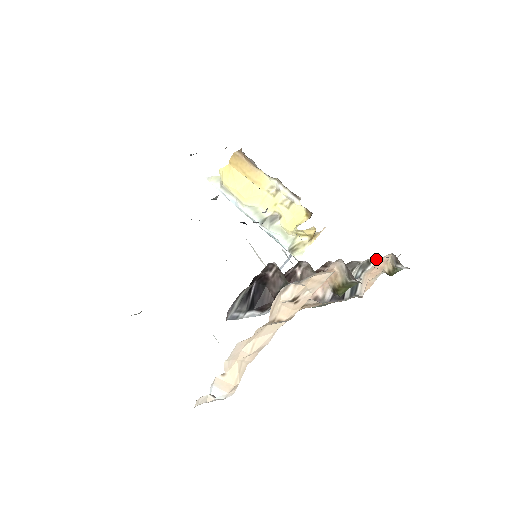
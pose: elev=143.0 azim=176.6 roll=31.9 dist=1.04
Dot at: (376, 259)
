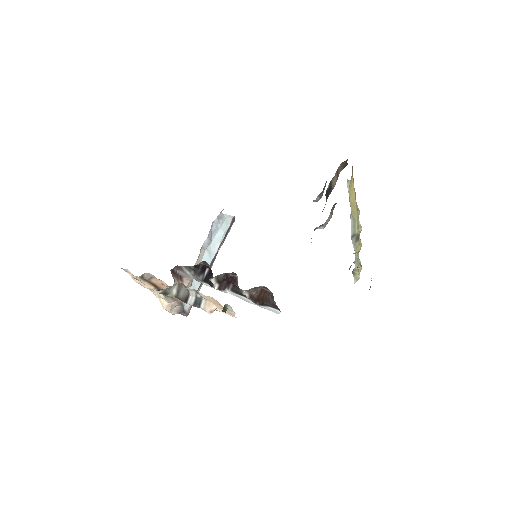
Dot at: (201, 293)
